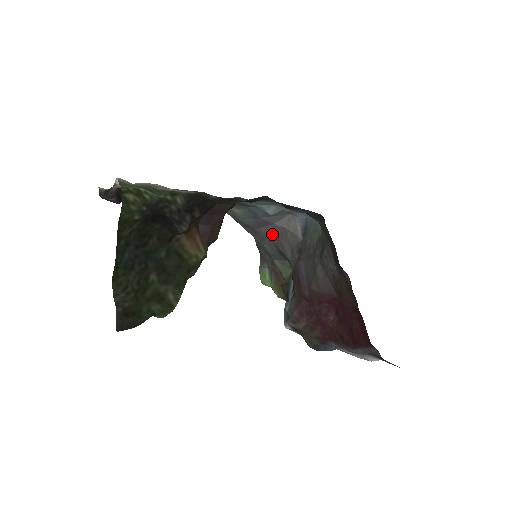
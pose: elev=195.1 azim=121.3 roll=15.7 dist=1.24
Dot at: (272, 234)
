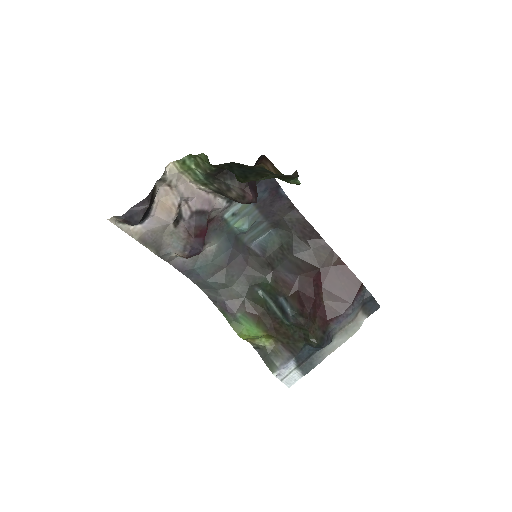
Dot at: (241, 265)
